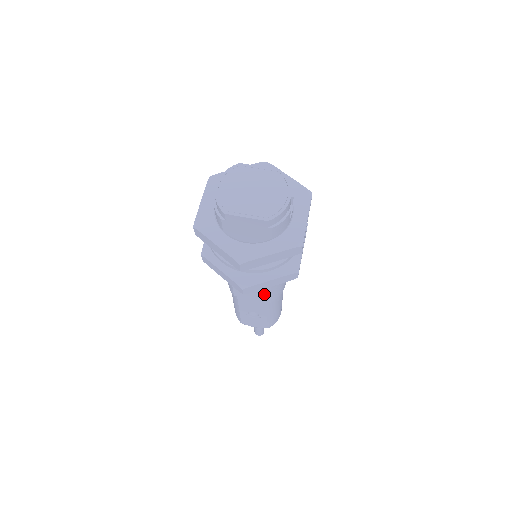
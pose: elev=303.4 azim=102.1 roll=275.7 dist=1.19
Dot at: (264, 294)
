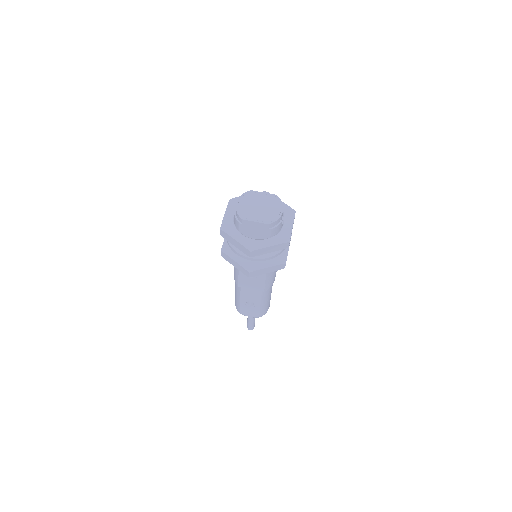
Dot at: (260, 284)
